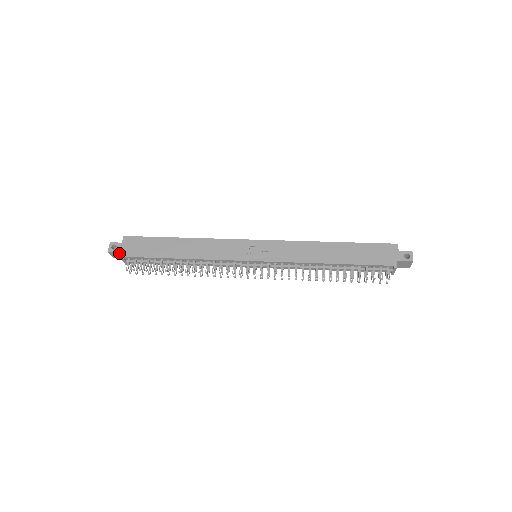
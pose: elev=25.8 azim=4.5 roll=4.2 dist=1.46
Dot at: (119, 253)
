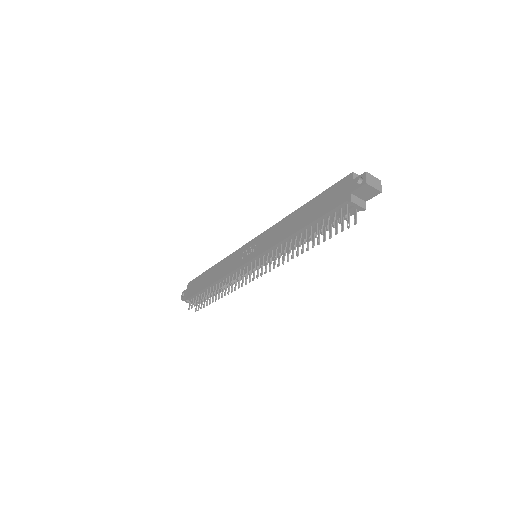
Dot at: occluded
